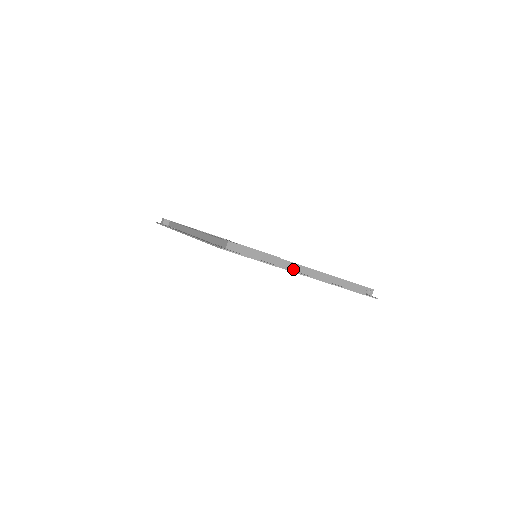
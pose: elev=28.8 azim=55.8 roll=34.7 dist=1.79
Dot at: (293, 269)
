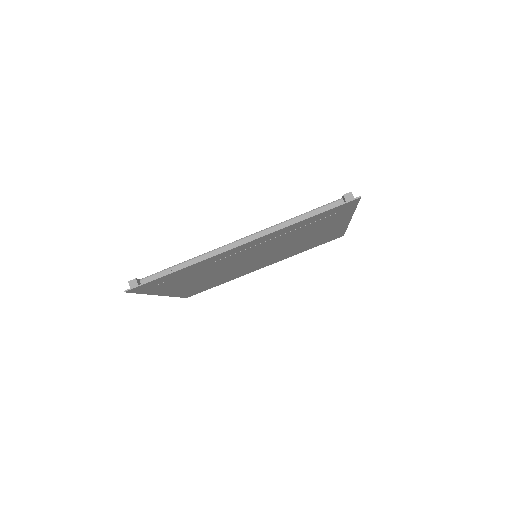
Dot at: occluded
